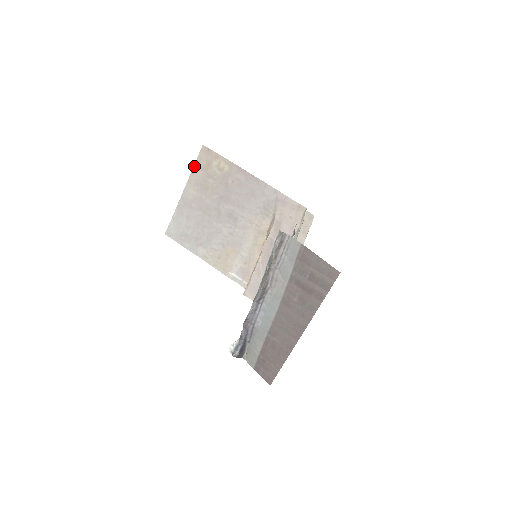
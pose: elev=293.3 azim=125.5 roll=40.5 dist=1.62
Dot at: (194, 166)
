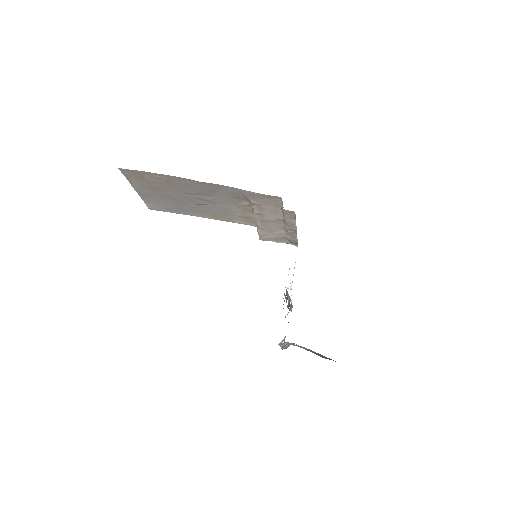
Dot at: (127, 179)
